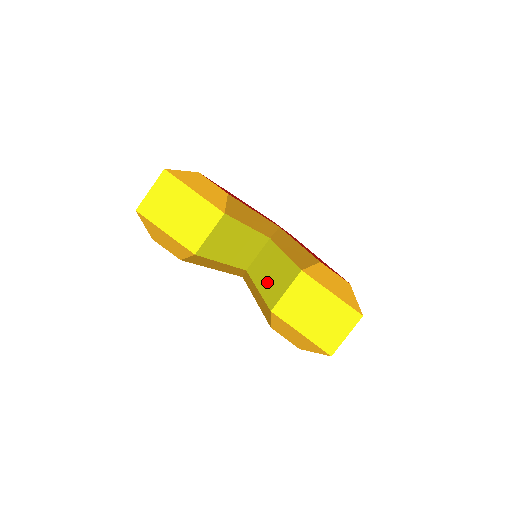
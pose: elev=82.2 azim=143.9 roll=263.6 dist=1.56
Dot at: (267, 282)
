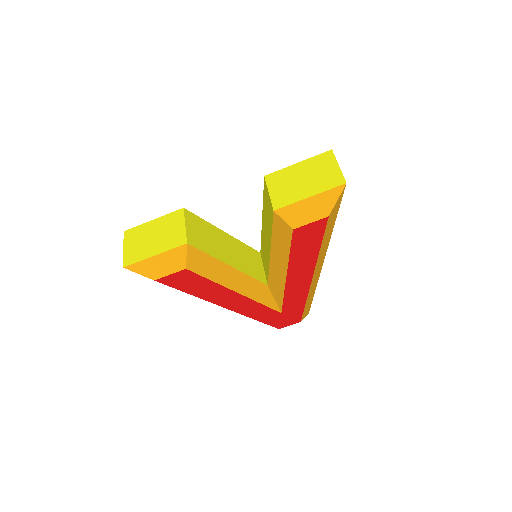
Dot at: (268, 234)
